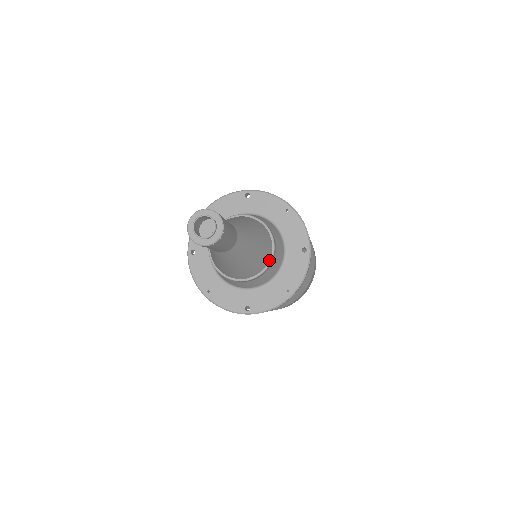
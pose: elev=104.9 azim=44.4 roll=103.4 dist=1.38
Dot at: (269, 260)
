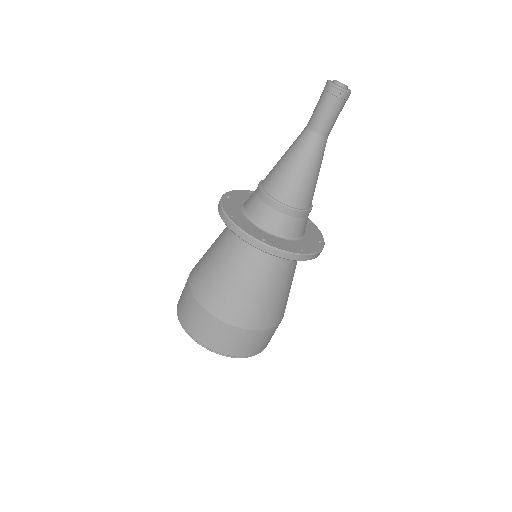
Dot at: (307, 209)
